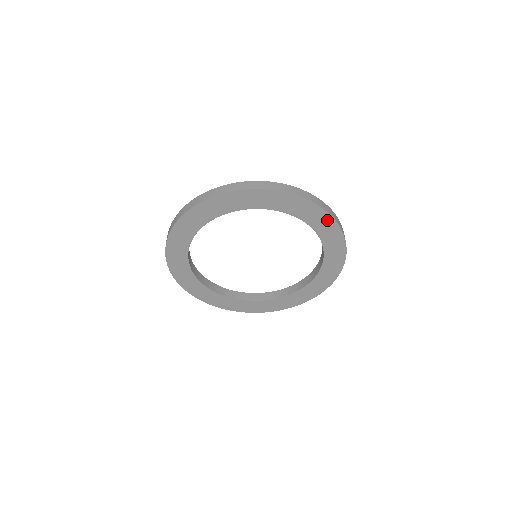
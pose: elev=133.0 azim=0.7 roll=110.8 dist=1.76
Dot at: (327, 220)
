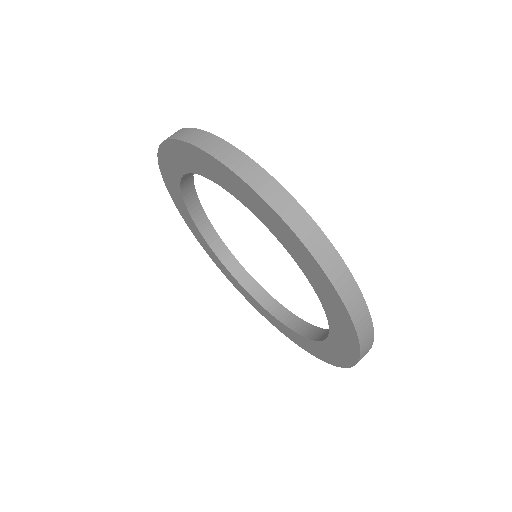
Dot at: (352, 349)
